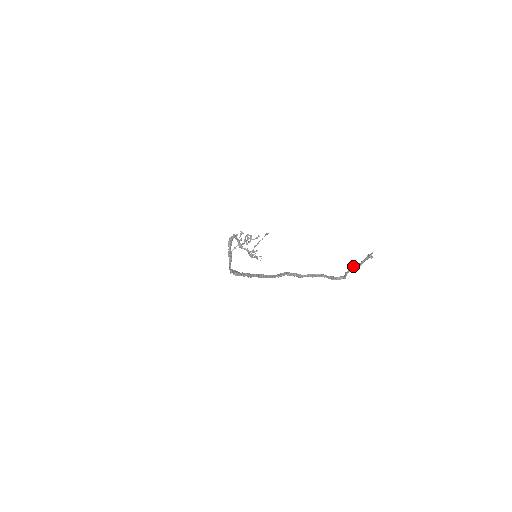
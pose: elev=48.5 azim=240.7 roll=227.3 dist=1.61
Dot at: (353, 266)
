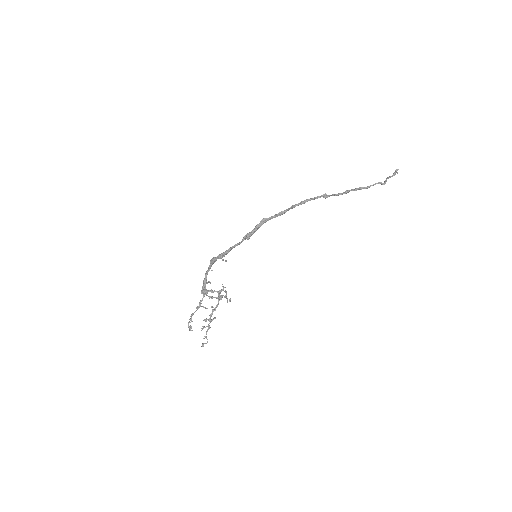
Dot at: (388, 177)
